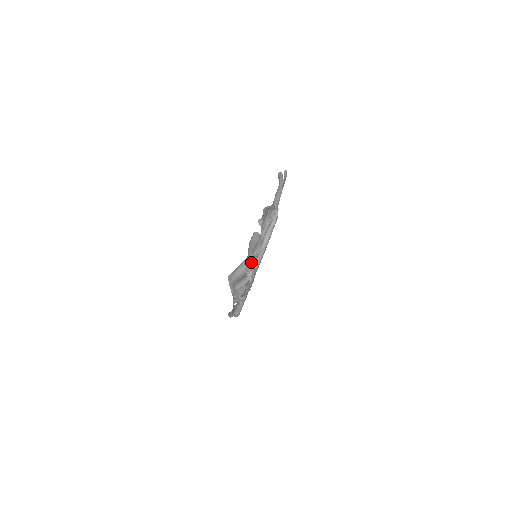
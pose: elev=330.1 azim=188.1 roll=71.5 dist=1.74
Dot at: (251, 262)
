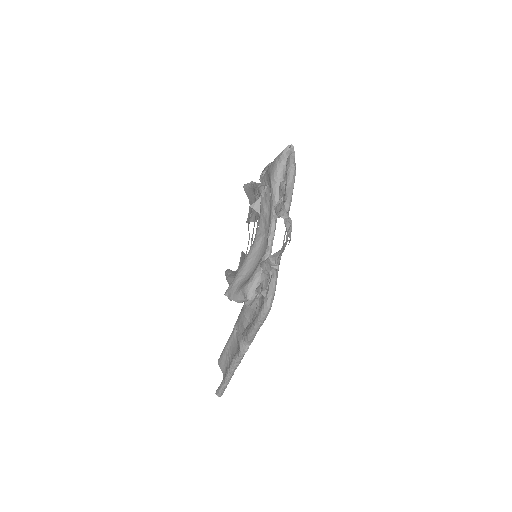
Dot at: (280, 205)
